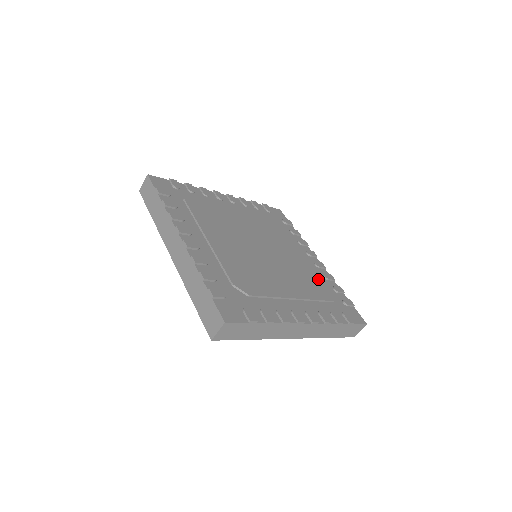
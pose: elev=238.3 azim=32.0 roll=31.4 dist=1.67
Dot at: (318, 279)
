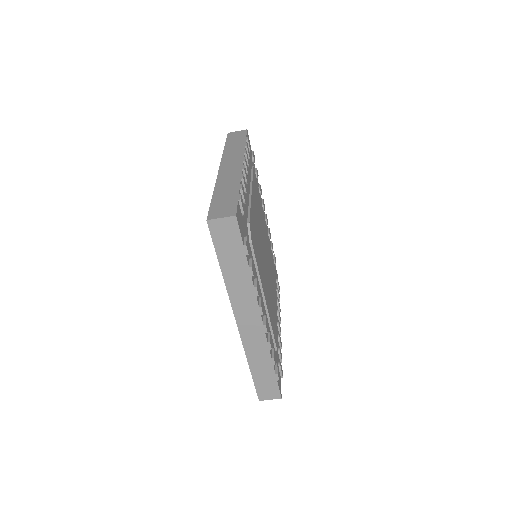
Dot at: occluded
